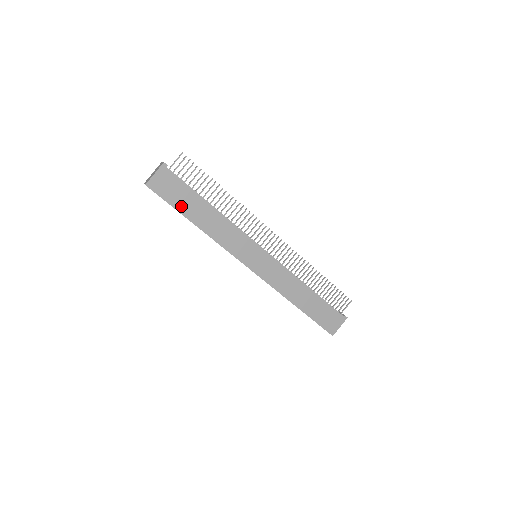
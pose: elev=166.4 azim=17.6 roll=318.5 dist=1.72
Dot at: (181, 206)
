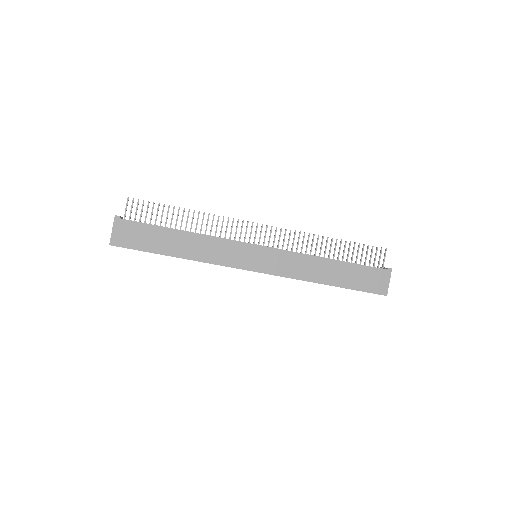
Dot at: (153, 247)
